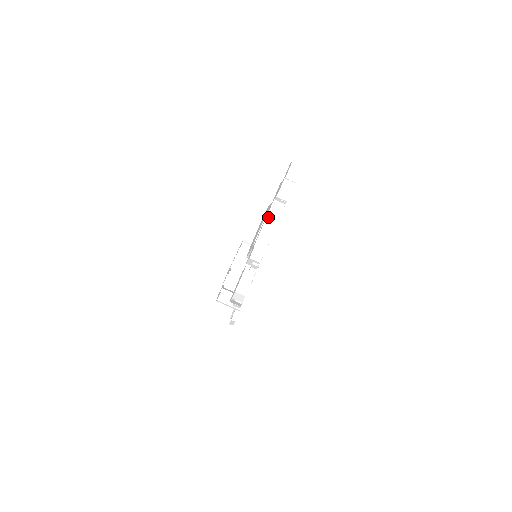
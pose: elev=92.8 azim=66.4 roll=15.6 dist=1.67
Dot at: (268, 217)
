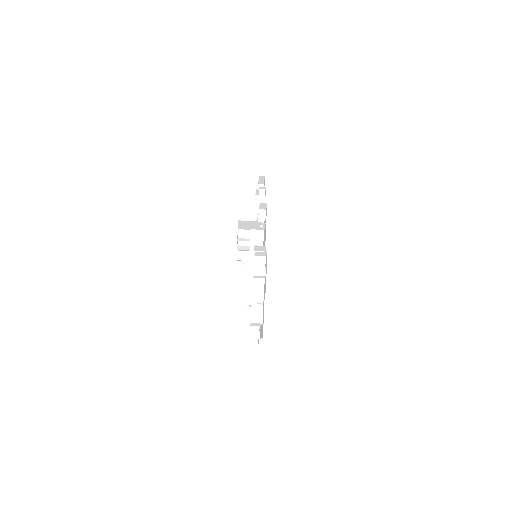
Dot at: (252, 324)
